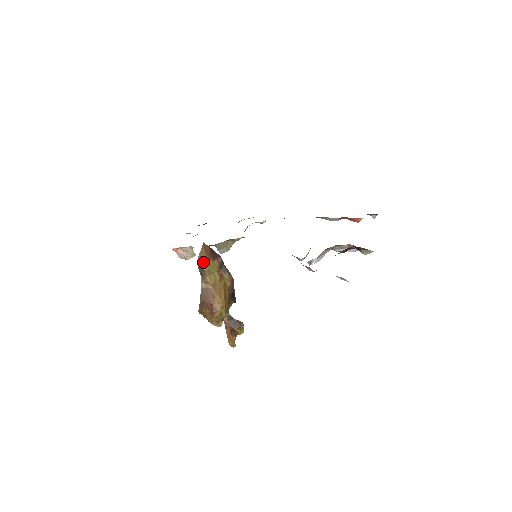
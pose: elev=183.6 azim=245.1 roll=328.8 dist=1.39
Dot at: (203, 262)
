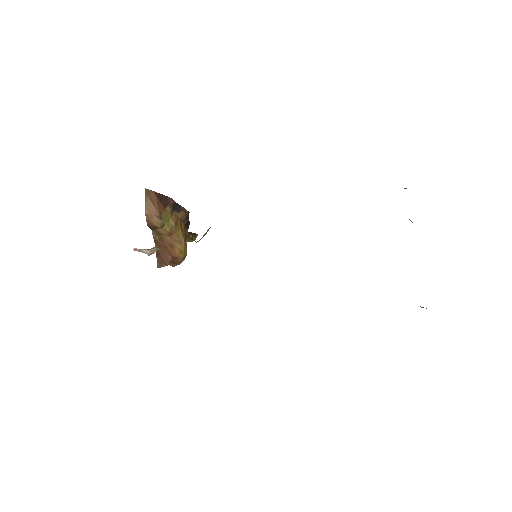
Dot at: (154, 219)
